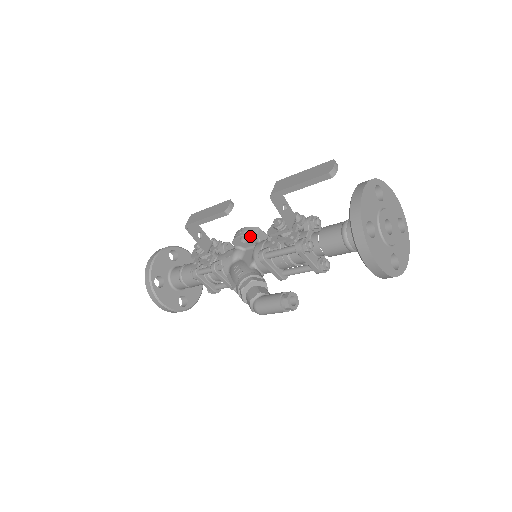
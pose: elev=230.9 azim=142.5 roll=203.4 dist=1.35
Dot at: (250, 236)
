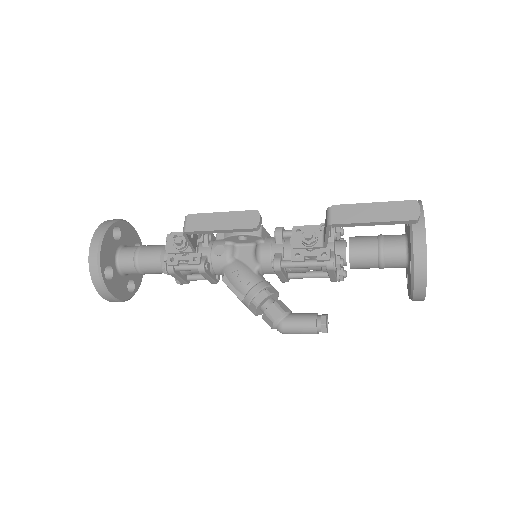
Dot at: (254, 236)
